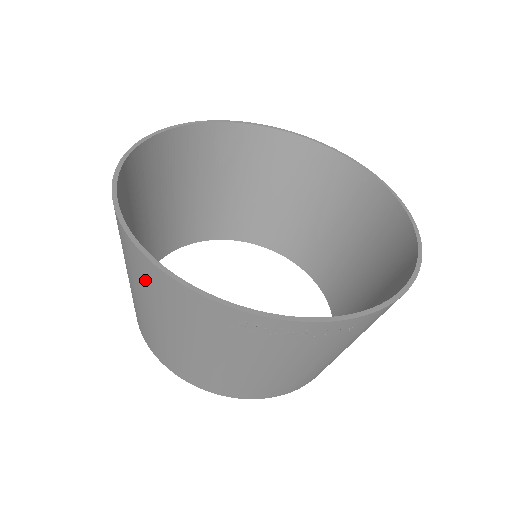
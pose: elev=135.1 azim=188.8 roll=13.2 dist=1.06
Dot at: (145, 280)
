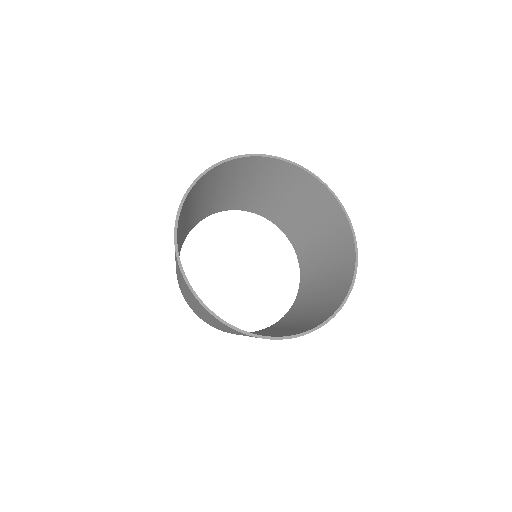
Dot at: occluded
